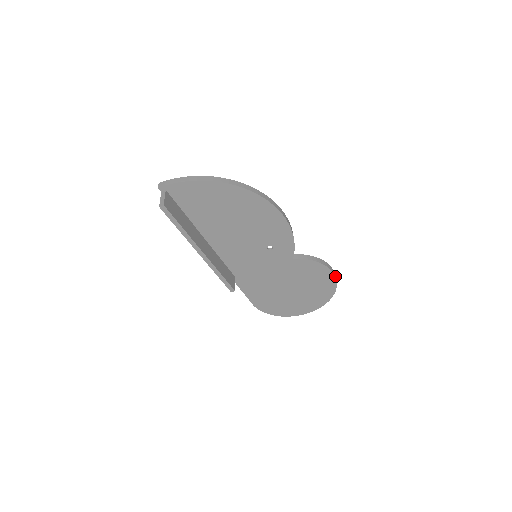
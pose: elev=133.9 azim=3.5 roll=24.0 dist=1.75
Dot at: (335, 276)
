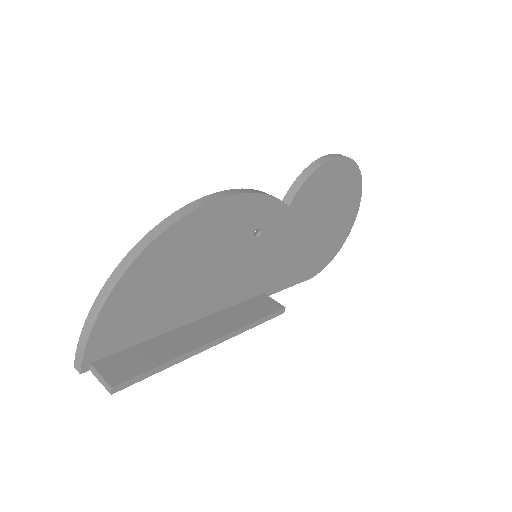
Dot at: (341, 157)
